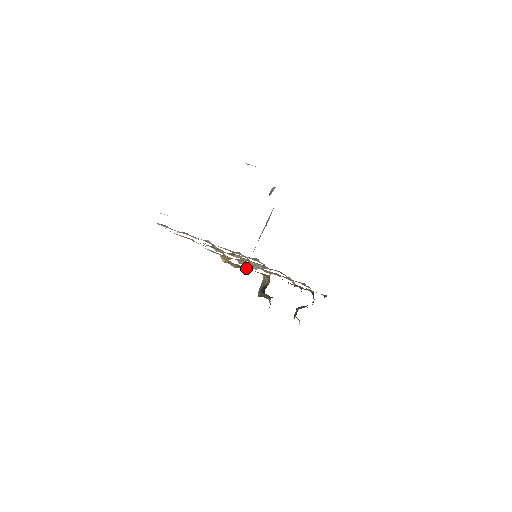
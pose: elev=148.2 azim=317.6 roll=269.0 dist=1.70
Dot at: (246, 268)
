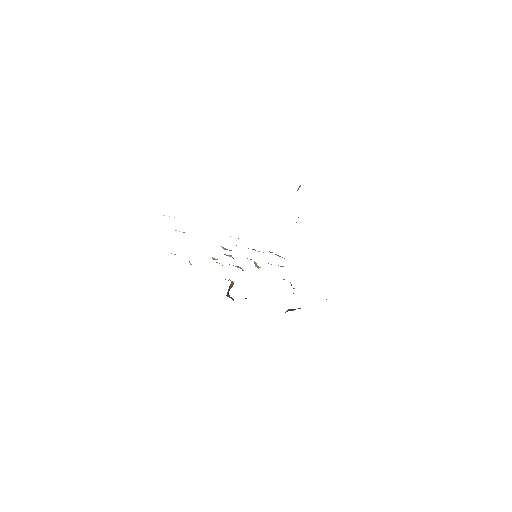
Dot at: occluded
